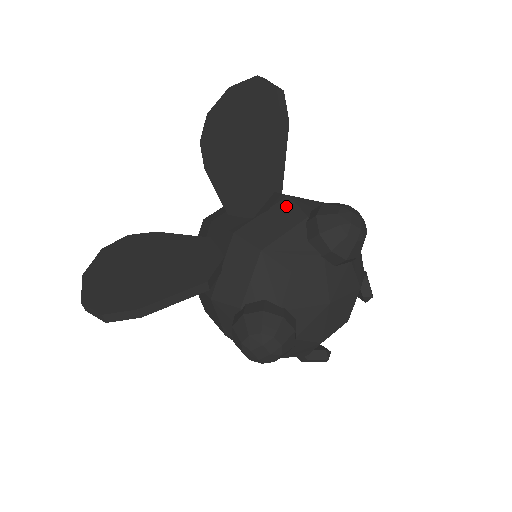
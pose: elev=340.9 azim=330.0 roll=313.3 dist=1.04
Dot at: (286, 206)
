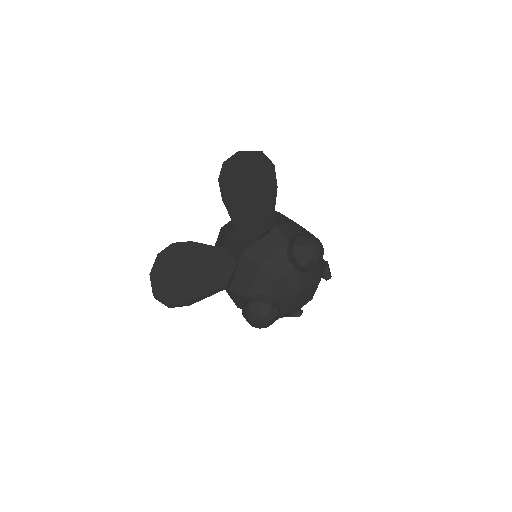
Dot at: (275, 234)
